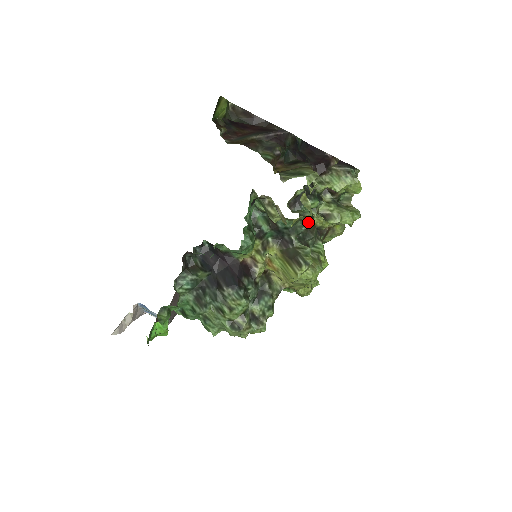
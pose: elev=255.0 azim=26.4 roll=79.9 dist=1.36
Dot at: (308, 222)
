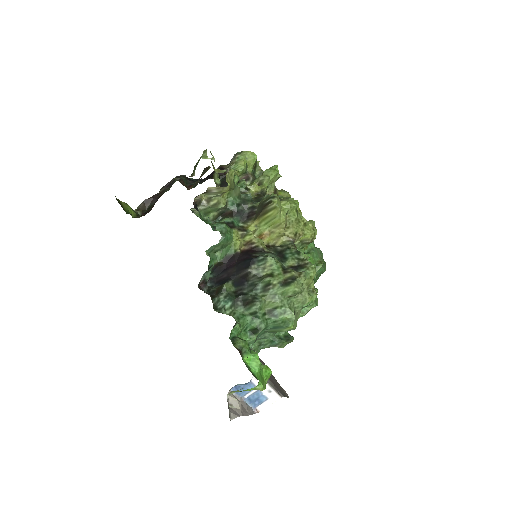
Dot at: (249, 193)
